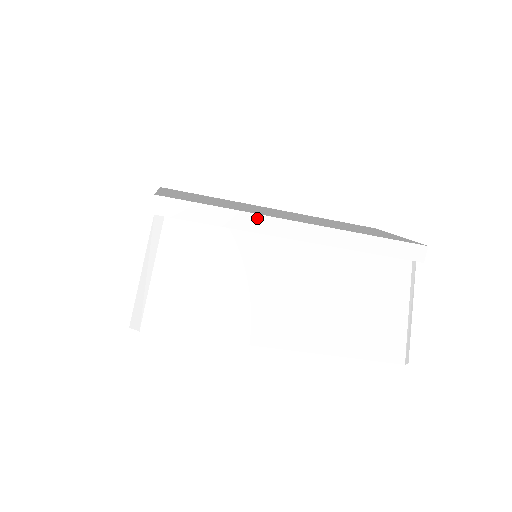
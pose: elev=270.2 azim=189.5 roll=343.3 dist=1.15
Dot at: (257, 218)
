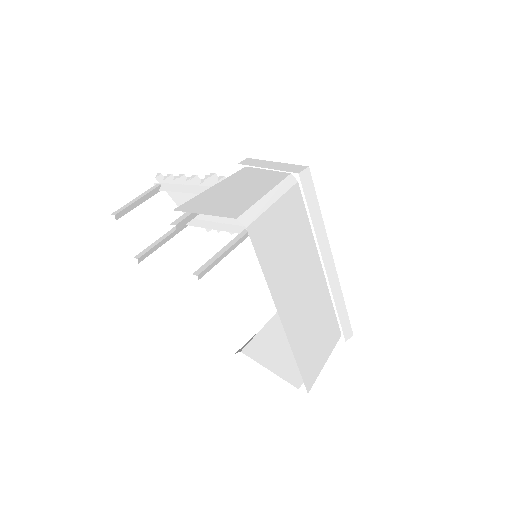
Dot at: (325, 236)
